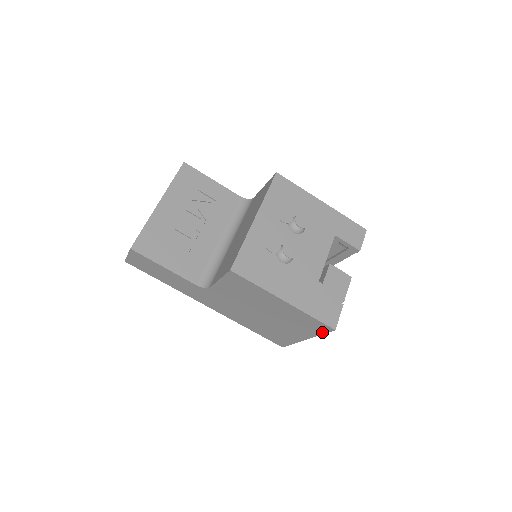
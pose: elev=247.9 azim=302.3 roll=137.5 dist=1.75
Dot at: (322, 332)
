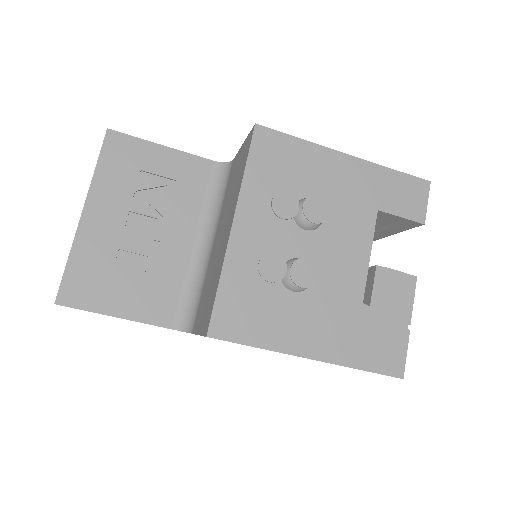
Dot at: occluded
